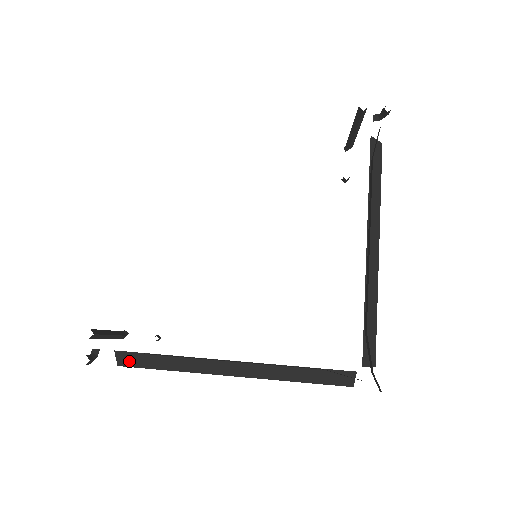
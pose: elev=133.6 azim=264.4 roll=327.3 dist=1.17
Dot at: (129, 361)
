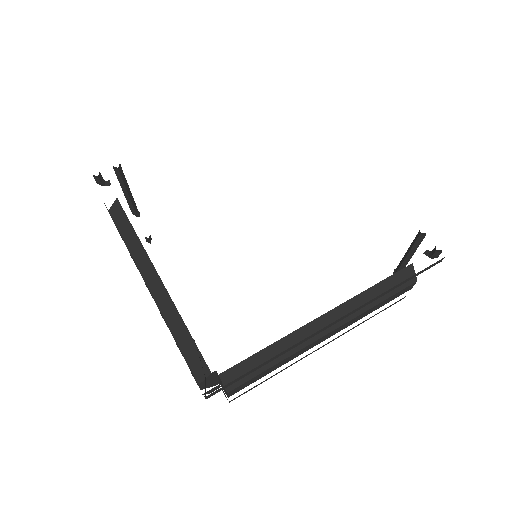
Dot at: (116, 214)
